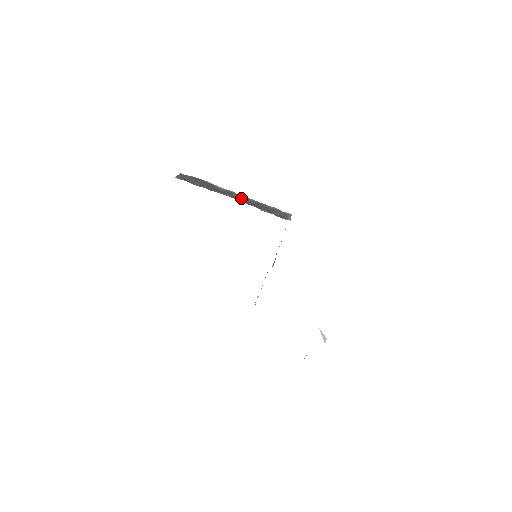
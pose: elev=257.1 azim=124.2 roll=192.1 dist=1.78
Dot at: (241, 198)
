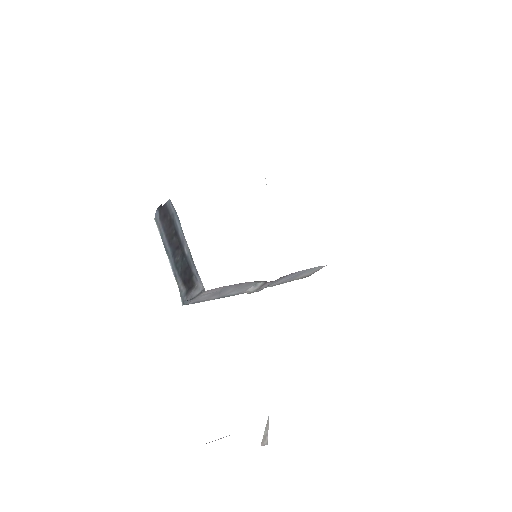
Dot at: occluded
